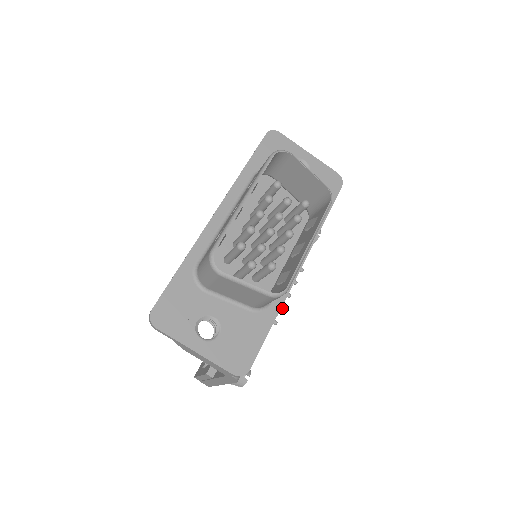
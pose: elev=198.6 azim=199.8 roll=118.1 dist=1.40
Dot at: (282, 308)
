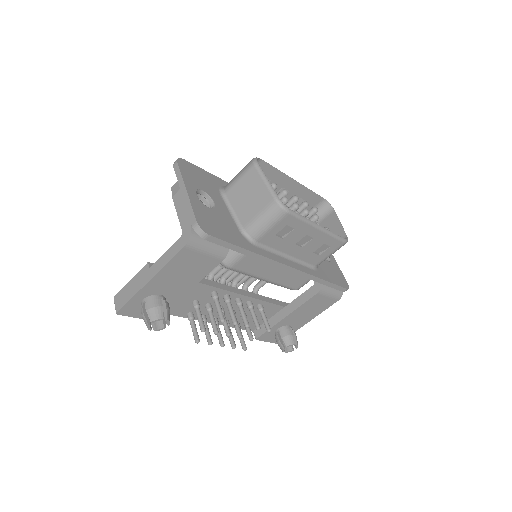
Dot at: (236, 321)
